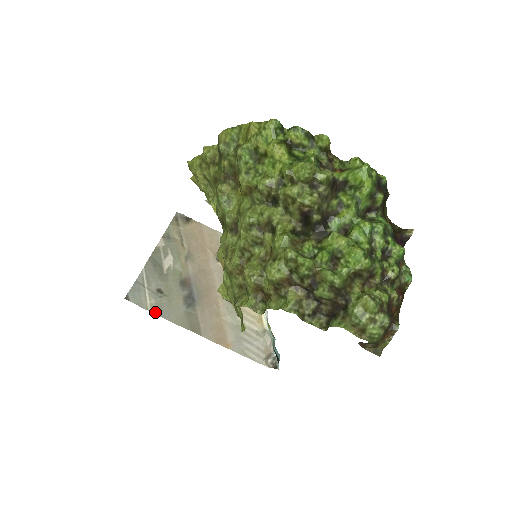
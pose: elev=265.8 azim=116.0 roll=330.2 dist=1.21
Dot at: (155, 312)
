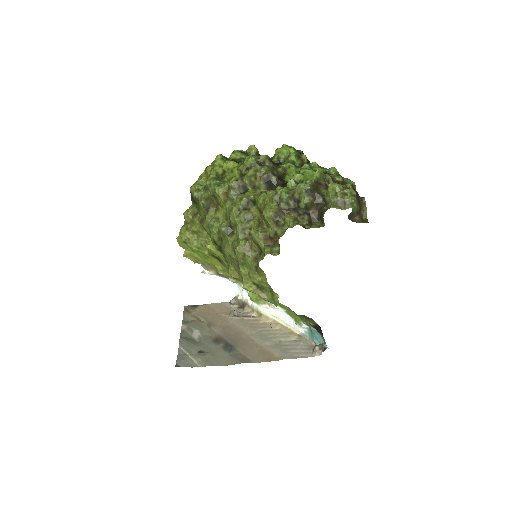
Dot at: (205, 365)
